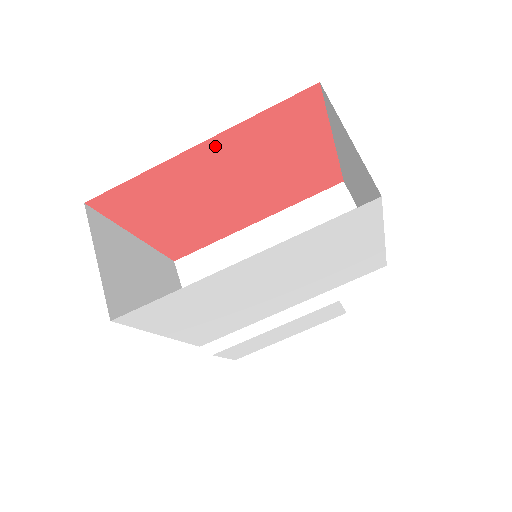
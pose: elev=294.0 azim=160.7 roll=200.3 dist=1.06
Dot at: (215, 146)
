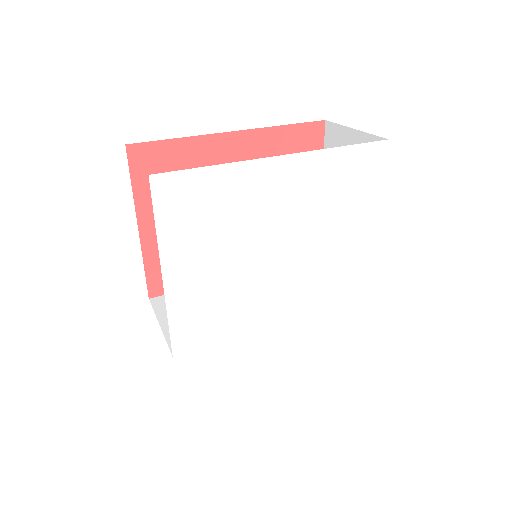
Dot at: (245, 142)
